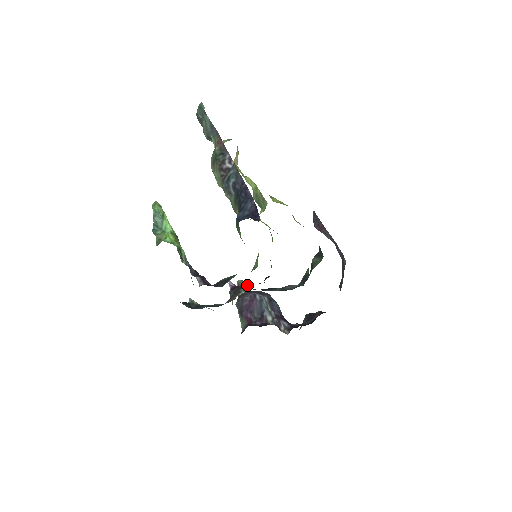
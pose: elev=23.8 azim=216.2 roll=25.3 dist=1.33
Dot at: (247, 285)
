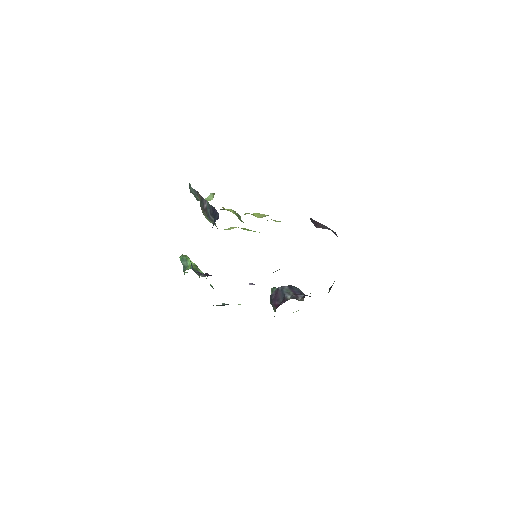
Dot at: occluded
